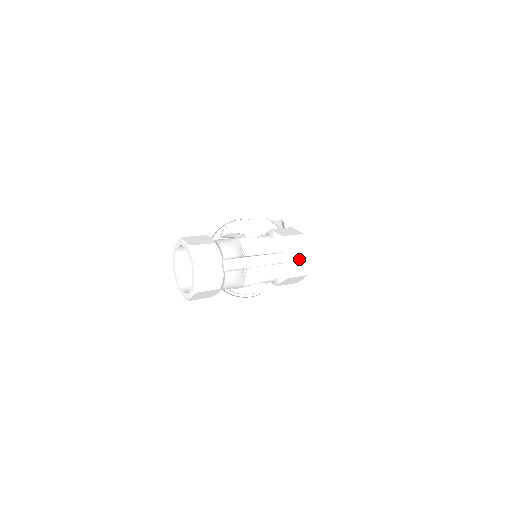
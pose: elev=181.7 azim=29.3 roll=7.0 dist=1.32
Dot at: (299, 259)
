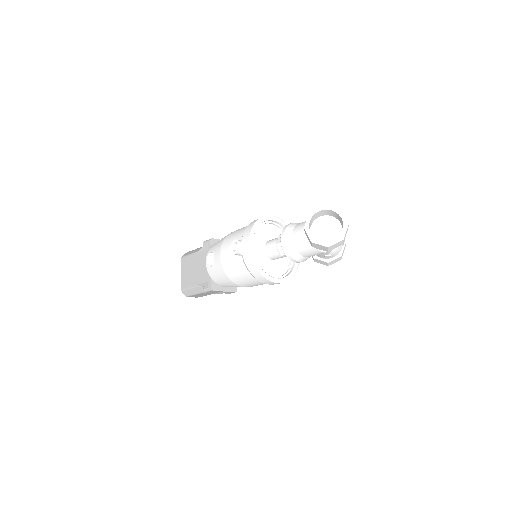
Dot at: occluded
